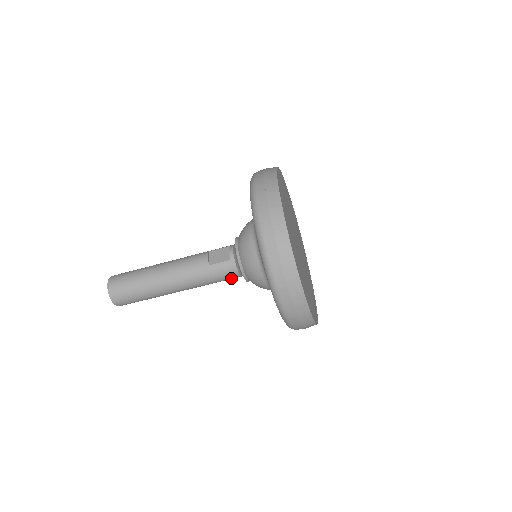
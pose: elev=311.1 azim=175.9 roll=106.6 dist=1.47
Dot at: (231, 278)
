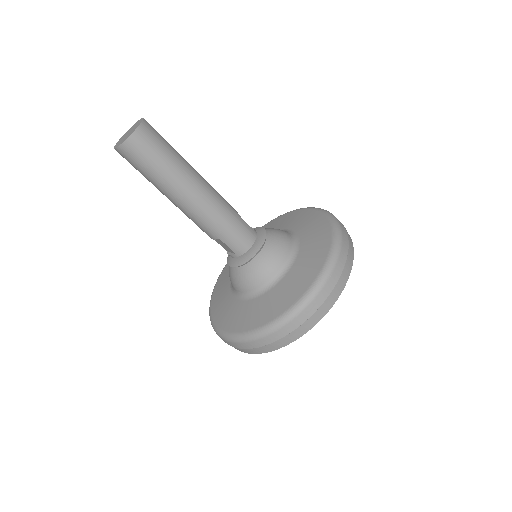
Dot at: (239, 244)
